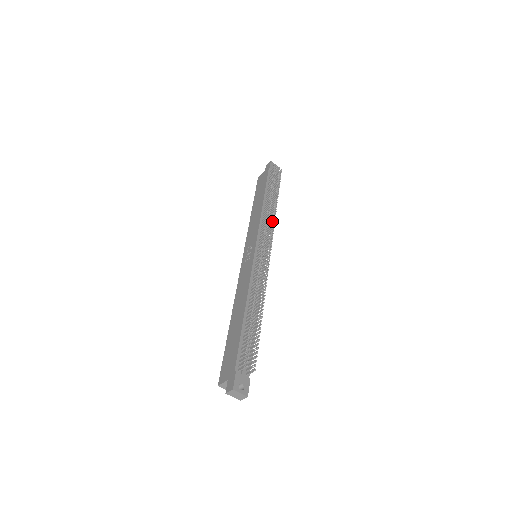
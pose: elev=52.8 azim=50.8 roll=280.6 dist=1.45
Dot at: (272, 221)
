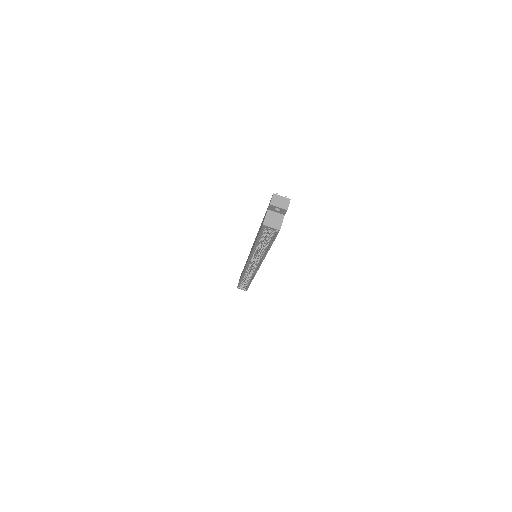
Dot at: occluded
